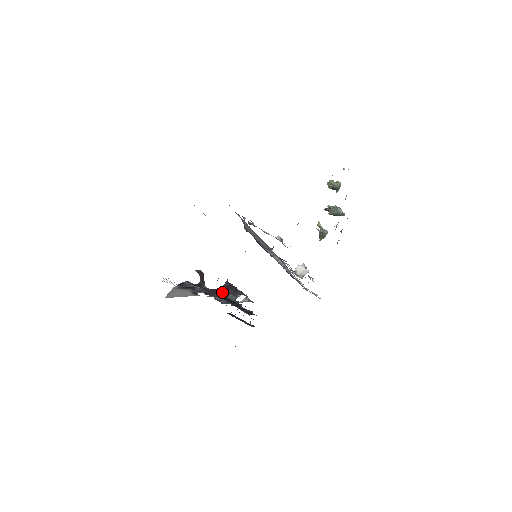
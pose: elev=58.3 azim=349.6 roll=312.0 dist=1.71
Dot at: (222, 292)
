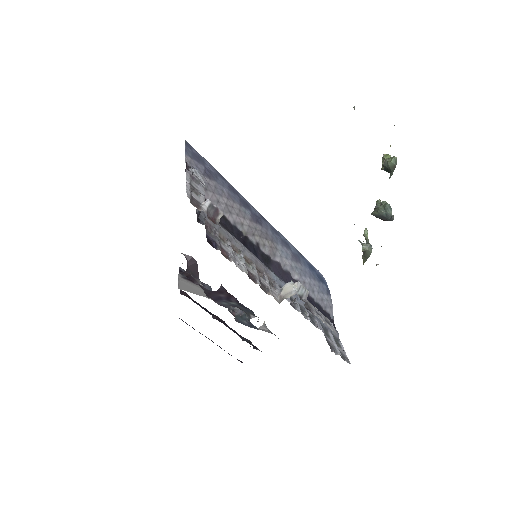
Dot at: (225, 300)
